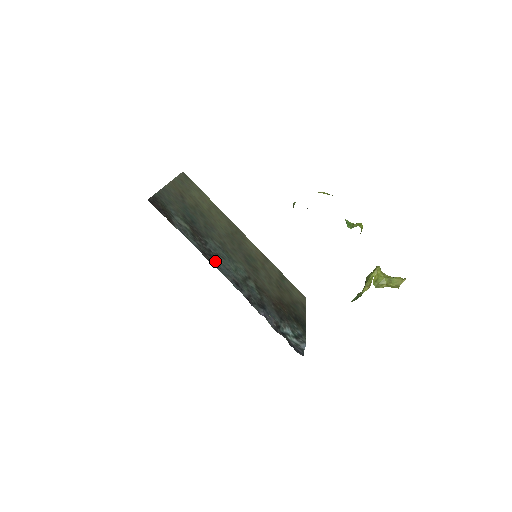
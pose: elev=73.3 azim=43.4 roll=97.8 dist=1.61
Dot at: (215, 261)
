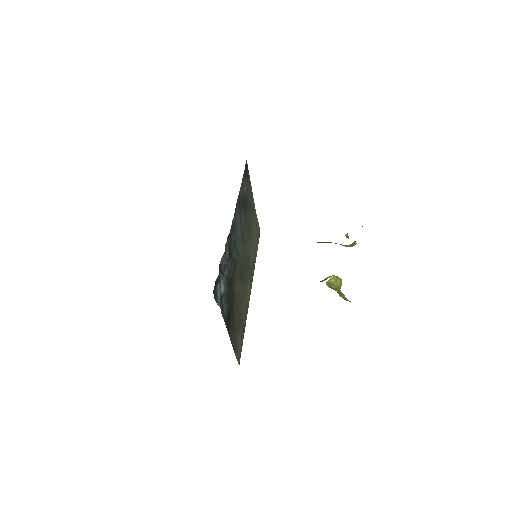
Dot at: (238, 210)
